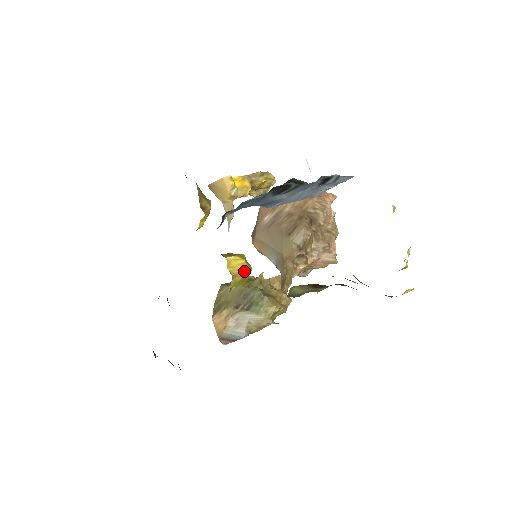
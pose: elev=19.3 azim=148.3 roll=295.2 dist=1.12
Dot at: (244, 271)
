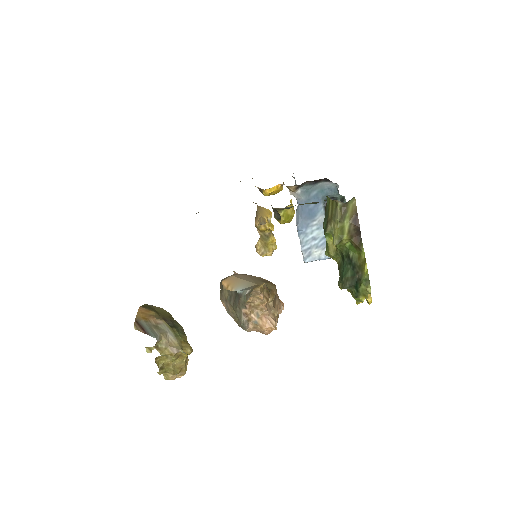
Dot at: (293, 212)
